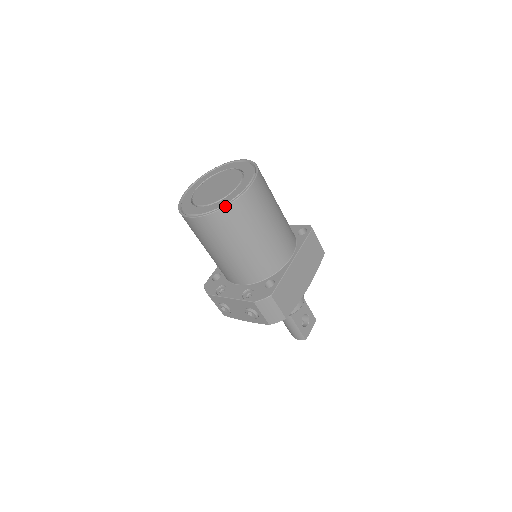
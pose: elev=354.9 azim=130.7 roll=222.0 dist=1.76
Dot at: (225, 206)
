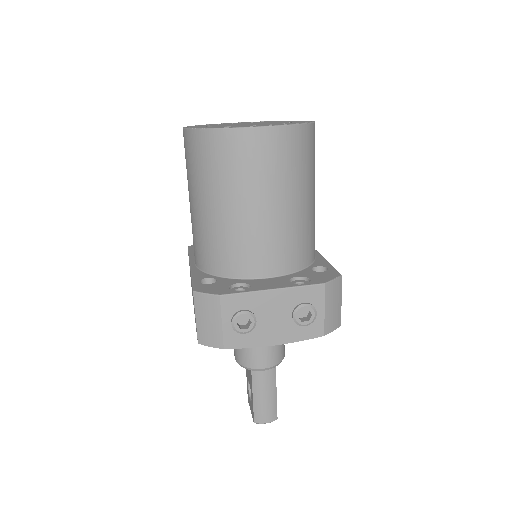
Dot at: (308, 122)
